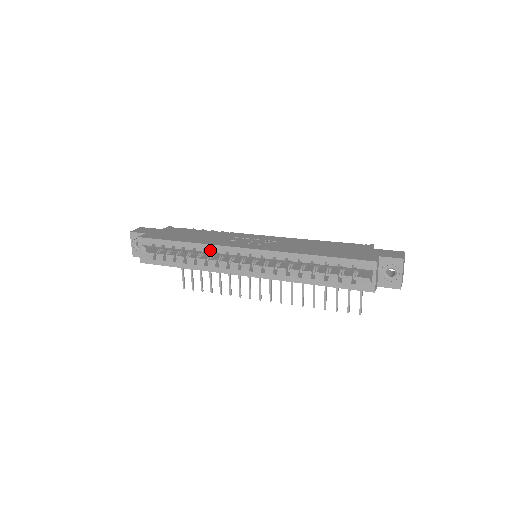
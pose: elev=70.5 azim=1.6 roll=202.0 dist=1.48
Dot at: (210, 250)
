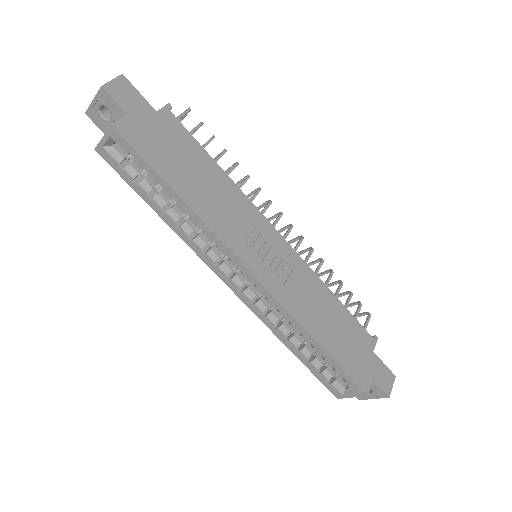
Dot at: (209, 236)
